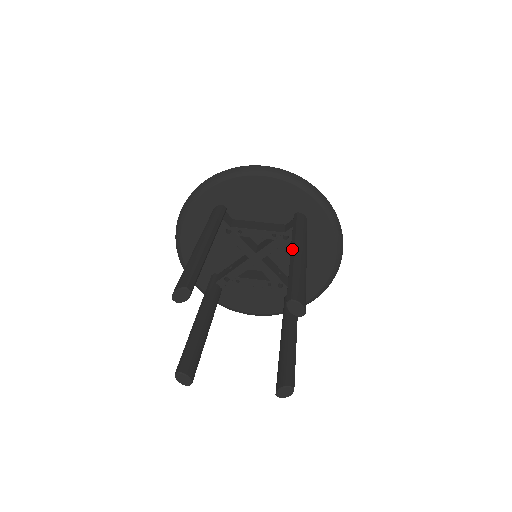
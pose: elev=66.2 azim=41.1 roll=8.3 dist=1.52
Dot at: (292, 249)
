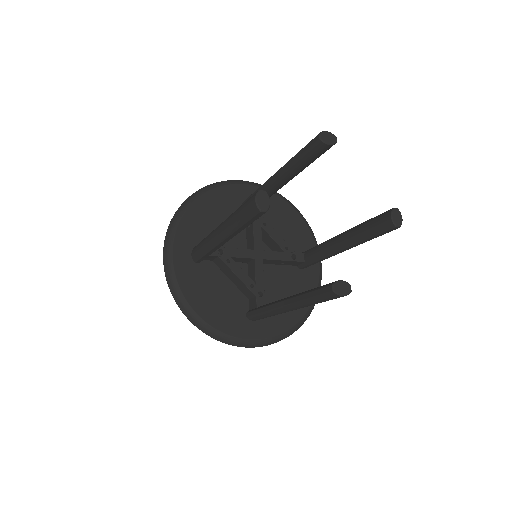
Dot at: occluded
